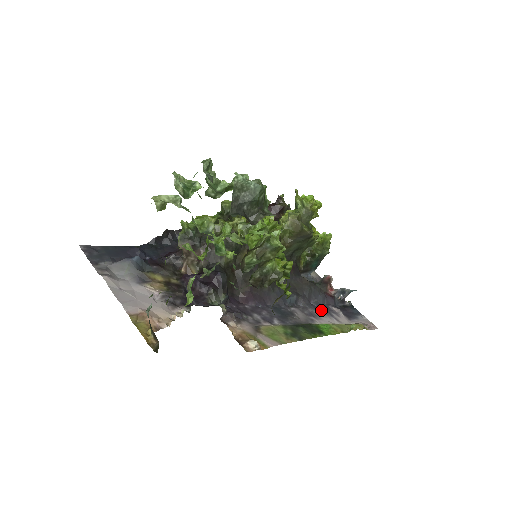
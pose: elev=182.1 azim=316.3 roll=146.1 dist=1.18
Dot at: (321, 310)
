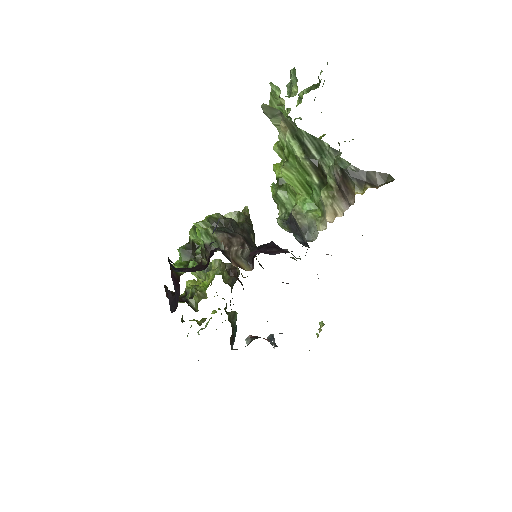
Dot at: occluded
